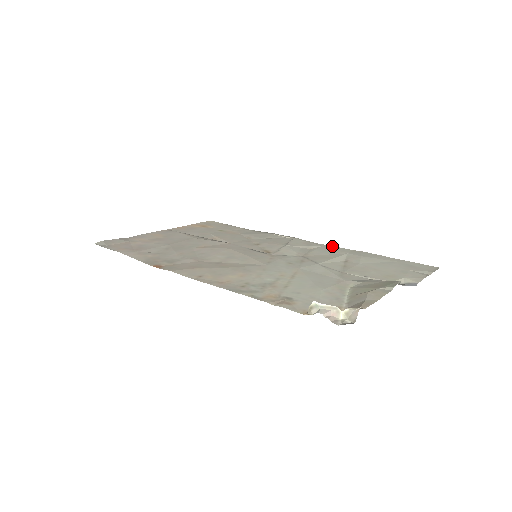
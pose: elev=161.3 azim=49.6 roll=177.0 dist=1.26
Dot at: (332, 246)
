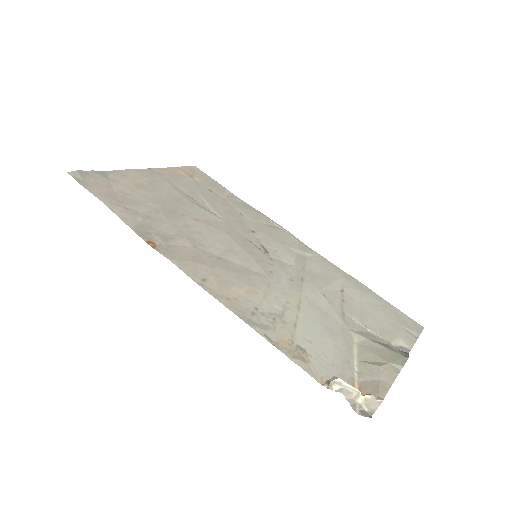
Dot at: (326, 259)
